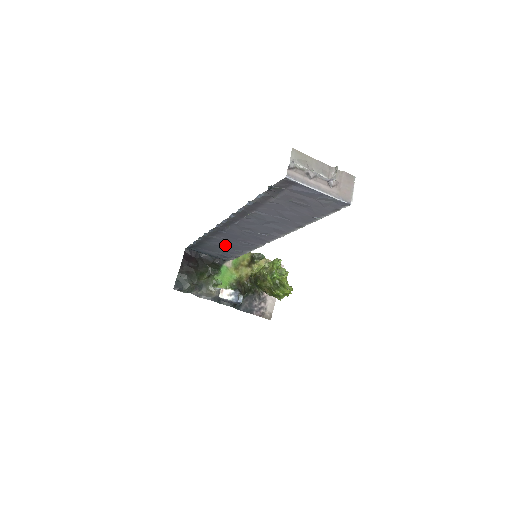
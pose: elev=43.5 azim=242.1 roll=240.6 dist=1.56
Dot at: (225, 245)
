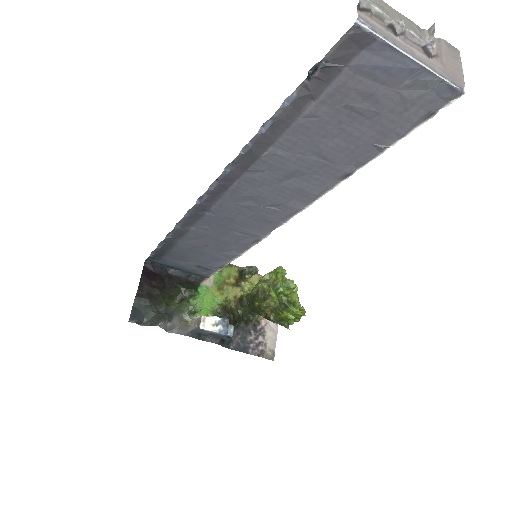
Dot at: (207, 244)
